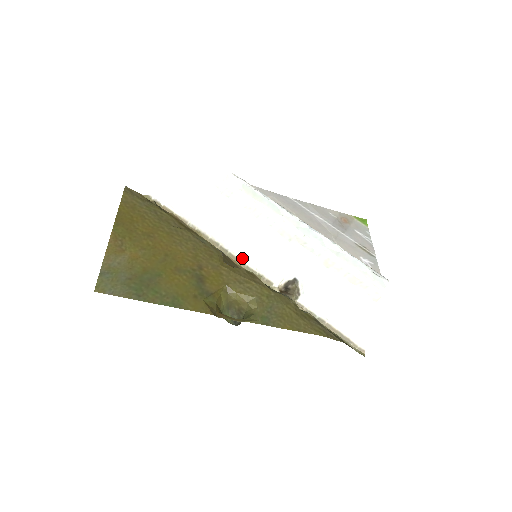
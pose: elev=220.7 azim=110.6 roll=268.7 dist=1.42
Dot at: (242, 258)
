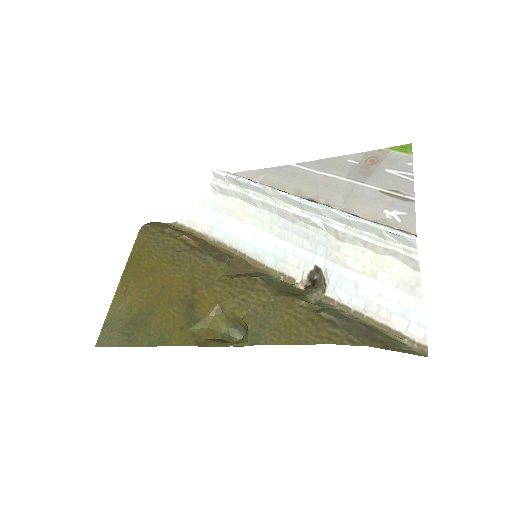
Dot at: (260, 259)
